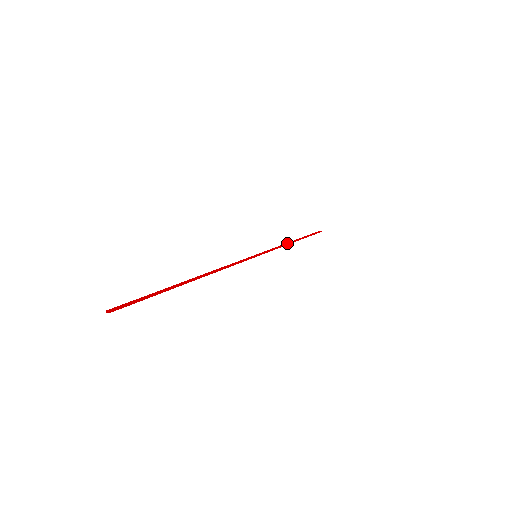
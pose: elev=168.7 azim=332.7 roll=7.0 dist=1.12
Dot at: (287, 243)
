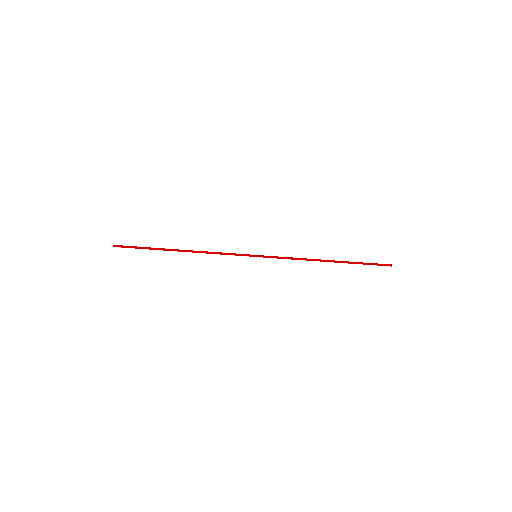
Dot at: (309, 259)
